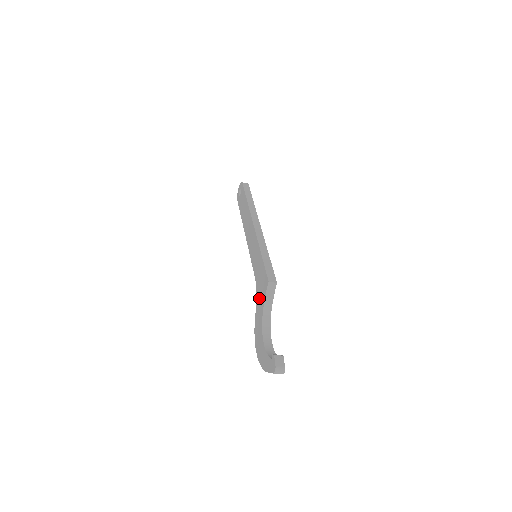
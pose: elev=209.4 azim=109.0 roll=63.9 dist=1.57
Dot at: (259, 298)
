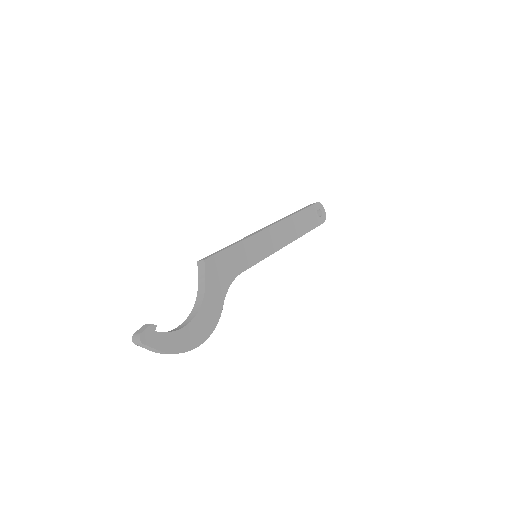
Dot at: occluded
